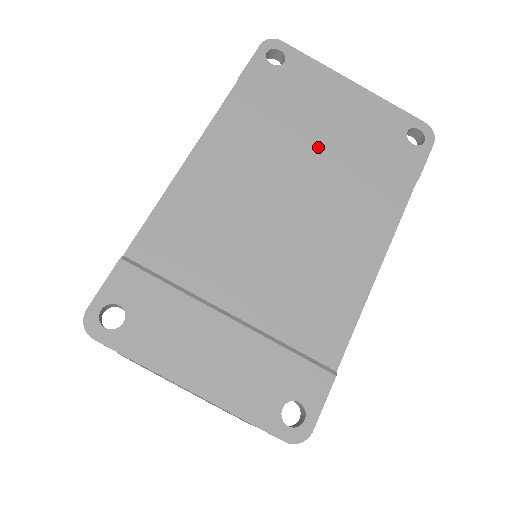
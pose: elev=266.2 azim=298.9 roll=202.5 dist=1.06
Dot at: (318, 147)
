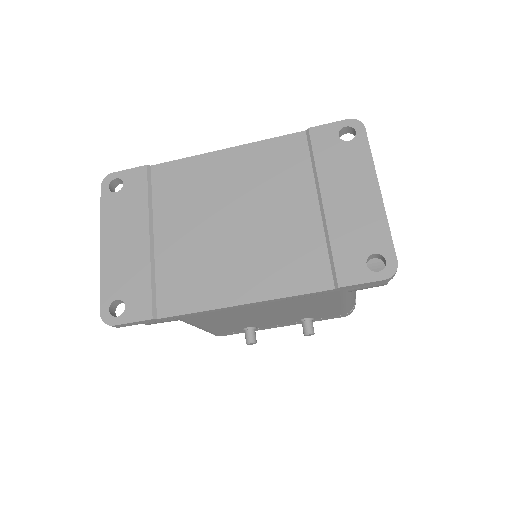
Dot at: (303, 206)
